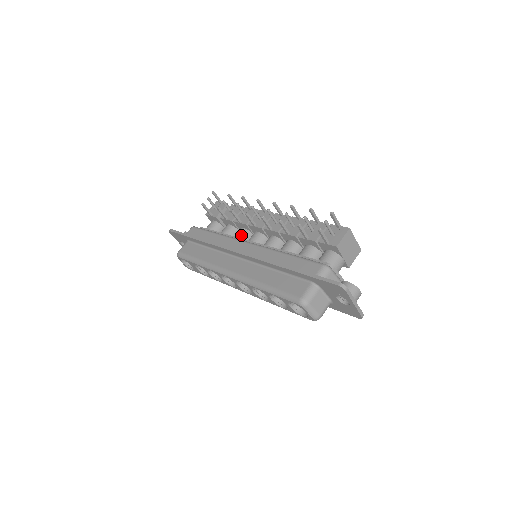
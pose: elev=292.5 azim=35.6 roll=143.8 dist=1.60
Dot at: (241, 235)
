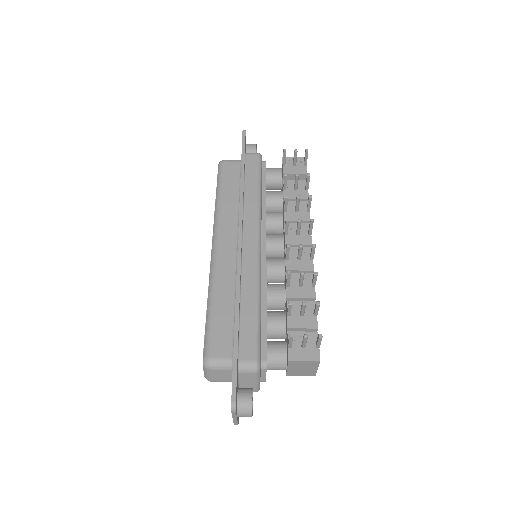
Dot at: (273, 221)
